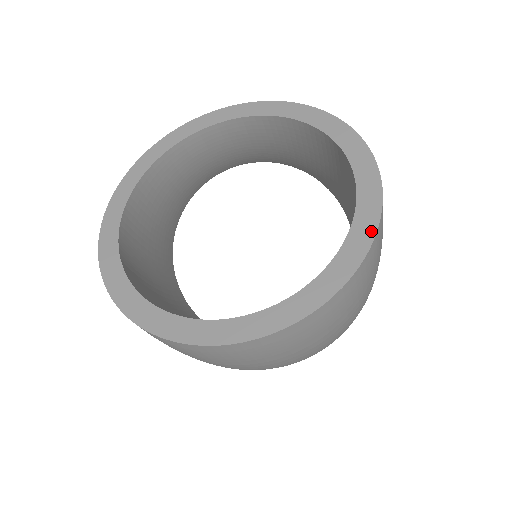
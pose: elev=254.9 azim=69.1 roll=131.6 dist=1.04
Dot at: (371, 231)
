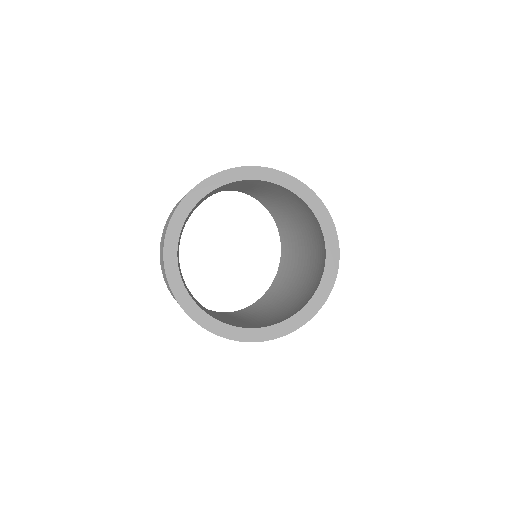
Dot at: (315, 197)
